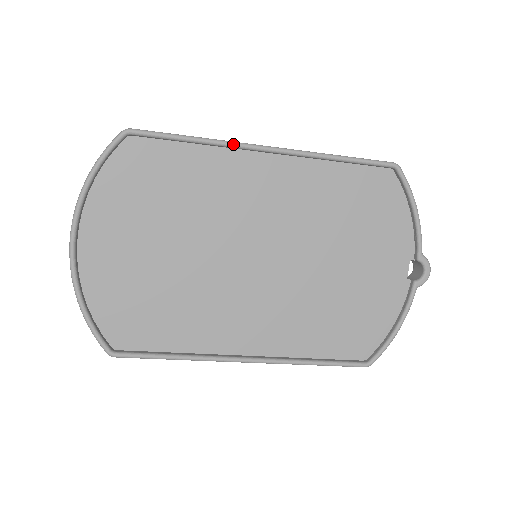
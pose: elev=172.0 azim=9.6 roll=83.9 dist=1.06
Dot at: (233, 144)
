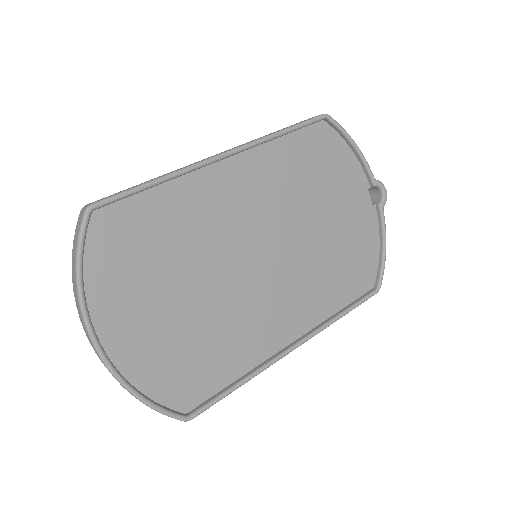
Dot at: (193, 167)
